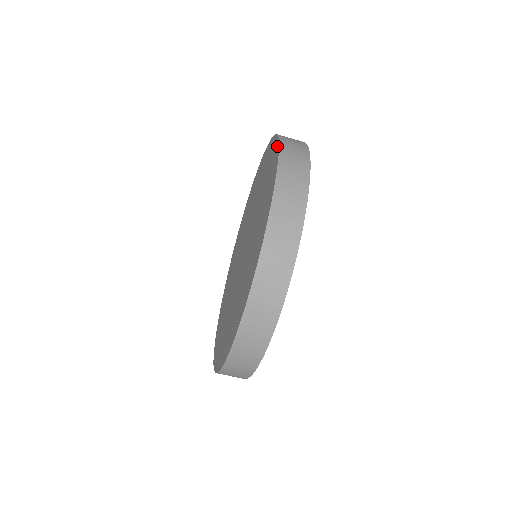
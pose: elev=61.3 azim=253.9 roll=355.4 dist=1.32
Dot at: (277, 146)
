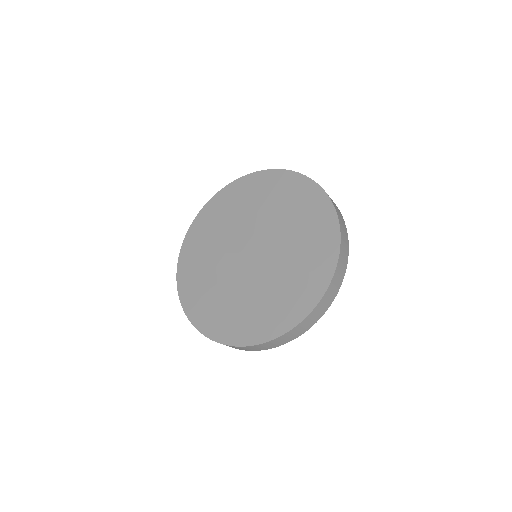
Dot at: (299, 319)
